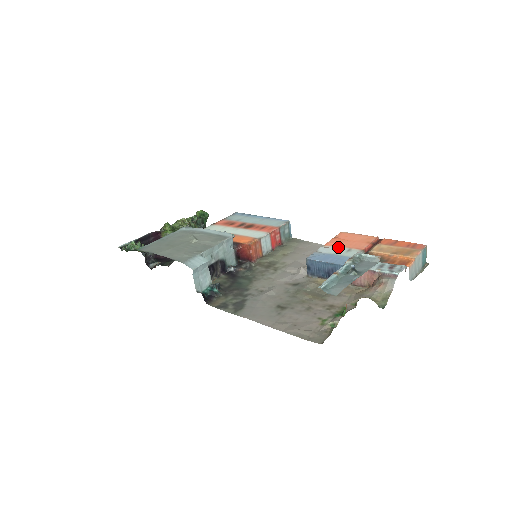
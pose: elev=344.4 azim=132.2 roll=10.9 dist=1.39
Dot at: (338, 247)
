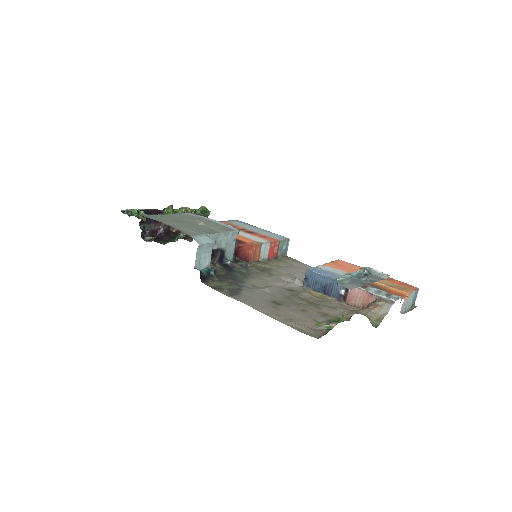
Dot at: (337, 269)
